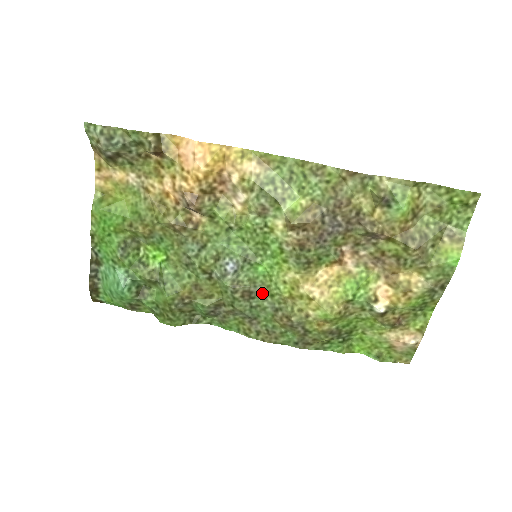
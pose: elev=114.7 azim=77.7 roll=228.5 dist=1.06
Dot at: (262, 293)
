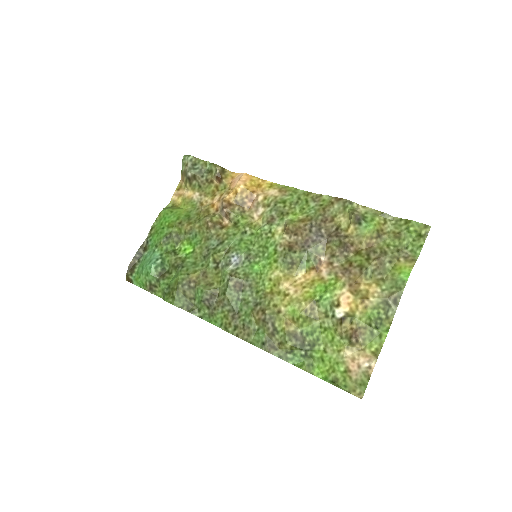
Dot at: (250, 288)
